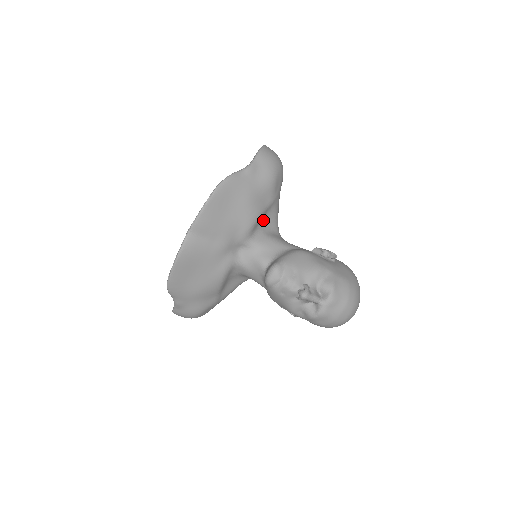
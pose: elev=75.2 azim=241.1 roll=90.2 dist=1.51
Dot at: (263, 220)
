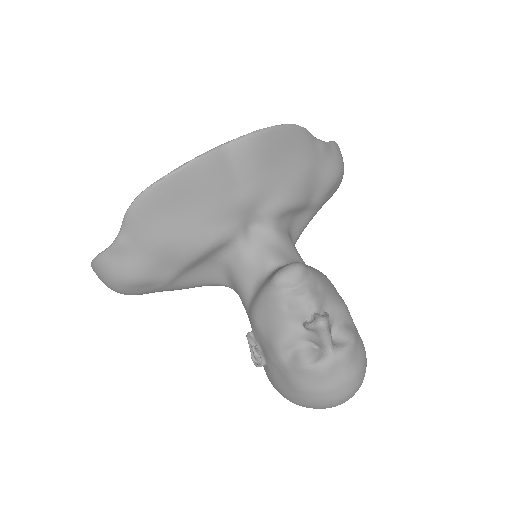
Dot at: (295, 216)
